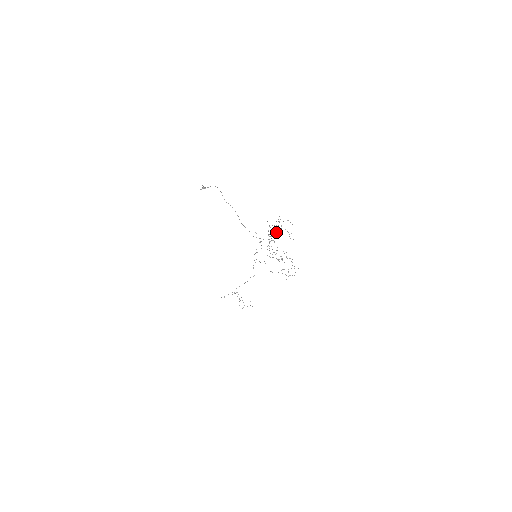
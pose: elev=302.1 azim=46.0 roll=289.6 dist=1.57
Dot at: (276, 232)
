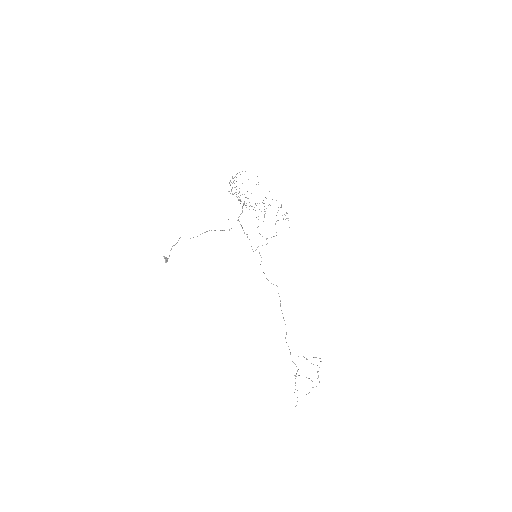
Dot at: (240, 201)
